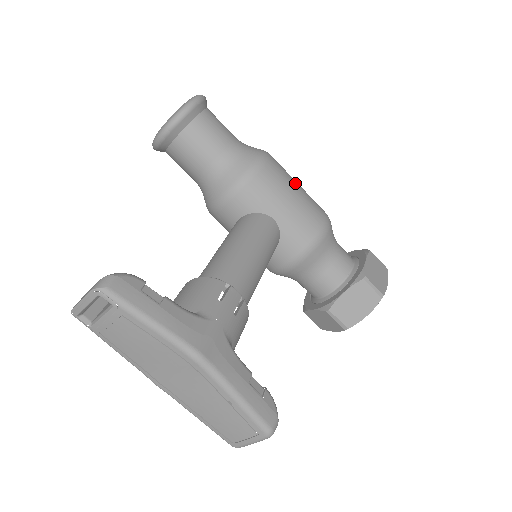
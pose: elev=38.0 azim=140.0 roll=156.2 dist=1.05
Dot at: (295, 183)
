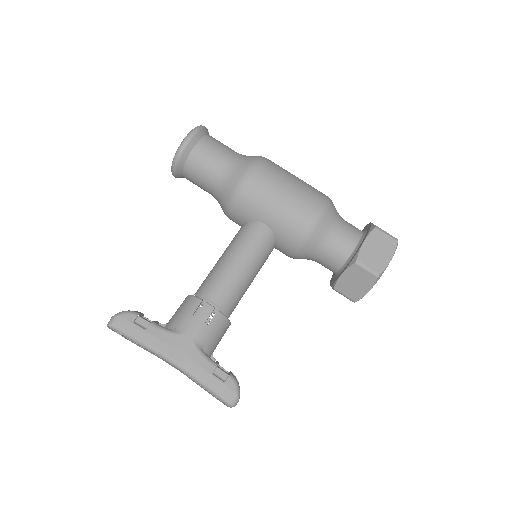
Dot at: (284, 184)
